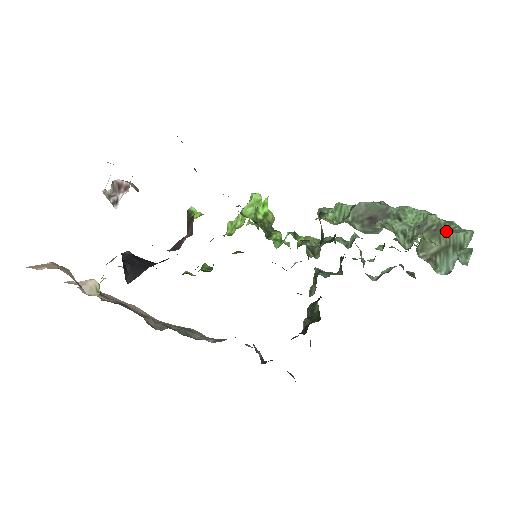
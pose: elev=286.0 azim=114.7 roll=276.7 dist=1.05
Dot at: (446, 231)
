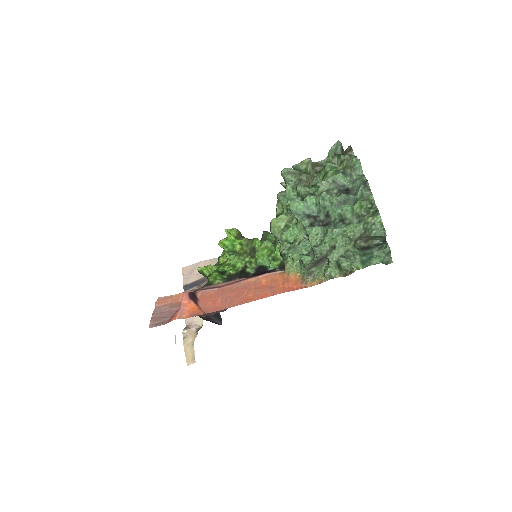
Dot at: (367, 235)
